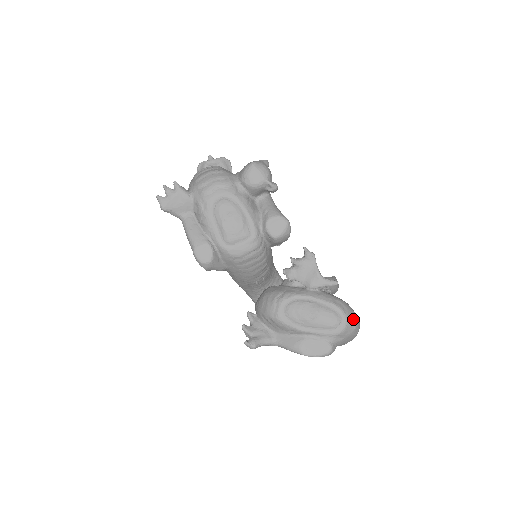
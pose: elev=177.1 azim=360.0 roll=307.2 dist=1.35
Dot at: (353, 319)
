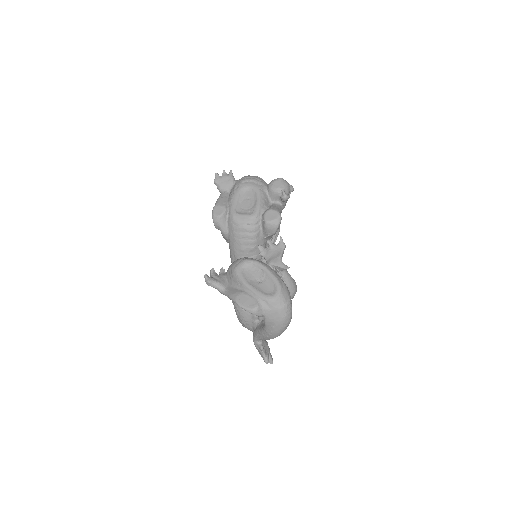
Dot at: (285, 300)
